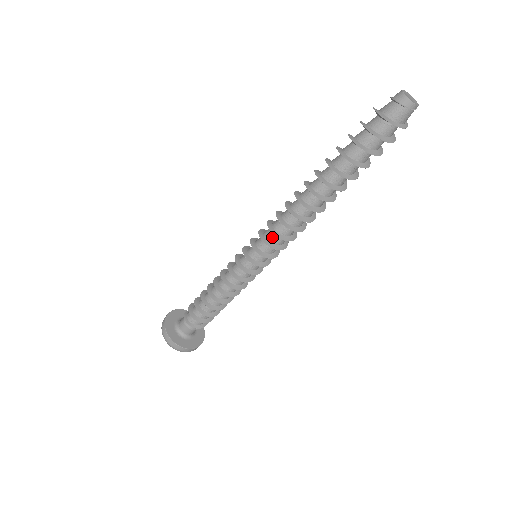
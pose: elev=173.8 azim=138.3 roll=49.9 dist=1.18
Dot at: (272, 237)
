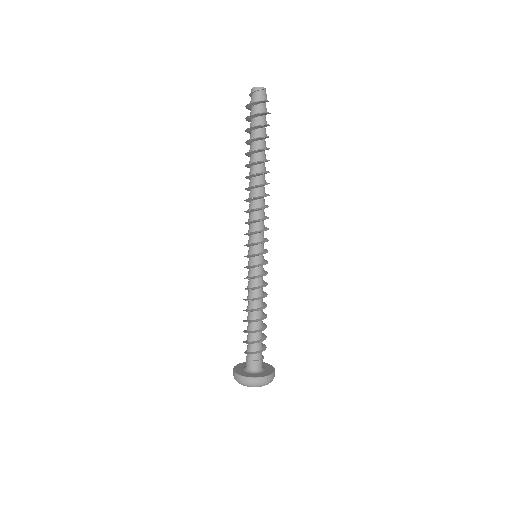
Dot at: (250, 228)
